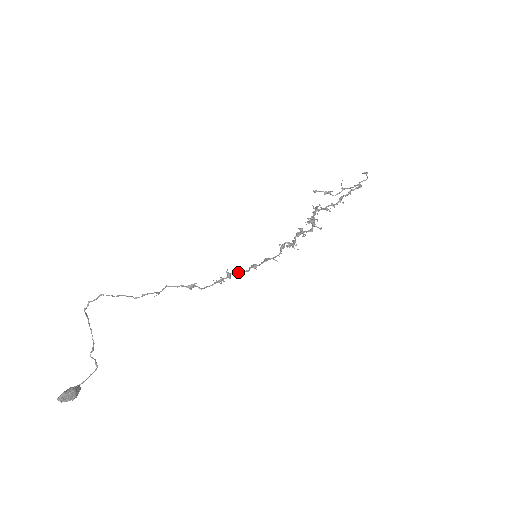
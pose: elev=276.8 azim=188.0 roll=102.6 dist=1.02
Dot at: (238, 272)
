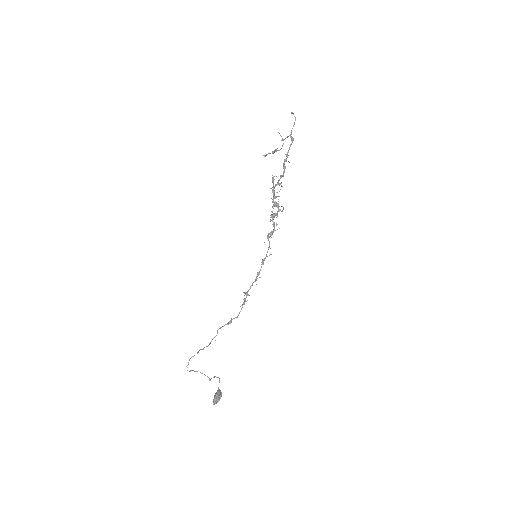
Dot at: occluded
